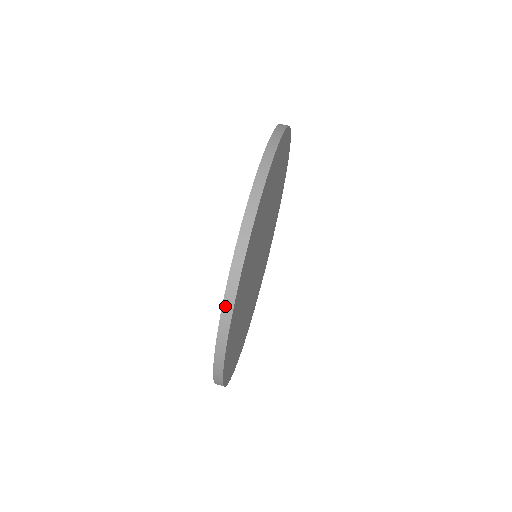
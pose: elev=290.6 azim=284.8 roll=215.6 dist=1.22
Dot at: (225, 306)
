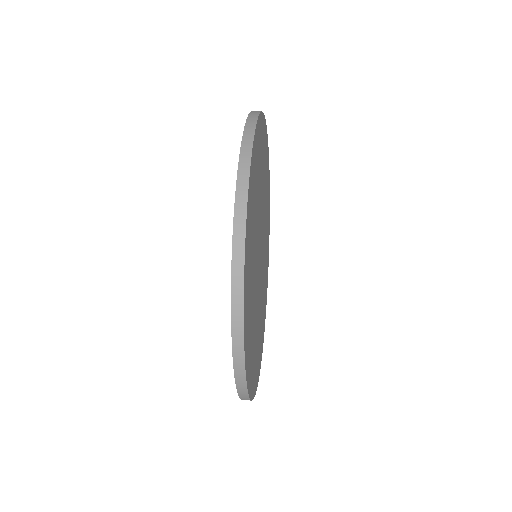
Dot at: (235, 240)
